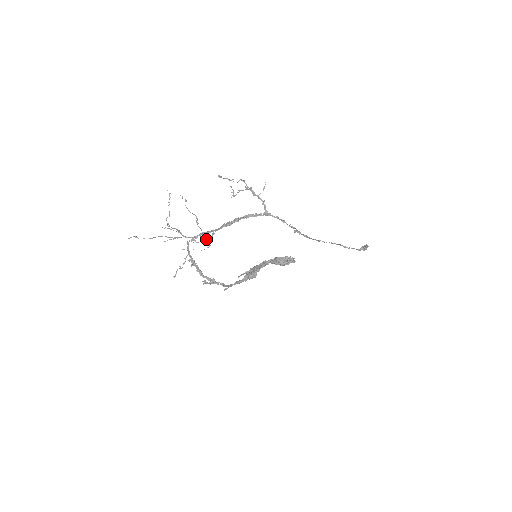
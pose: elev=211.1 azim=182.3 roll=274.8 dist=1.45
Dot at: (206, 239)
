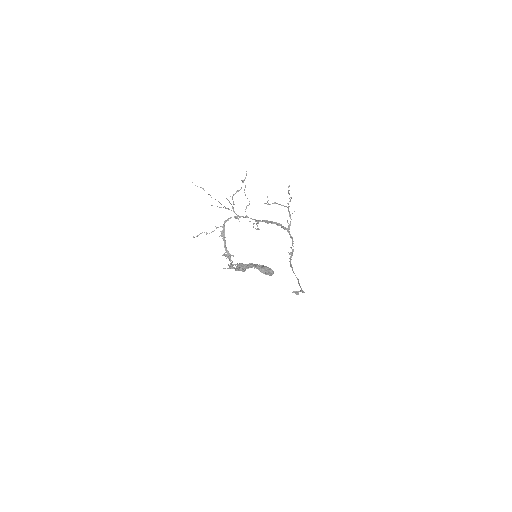
Dot at: (254, 223)
